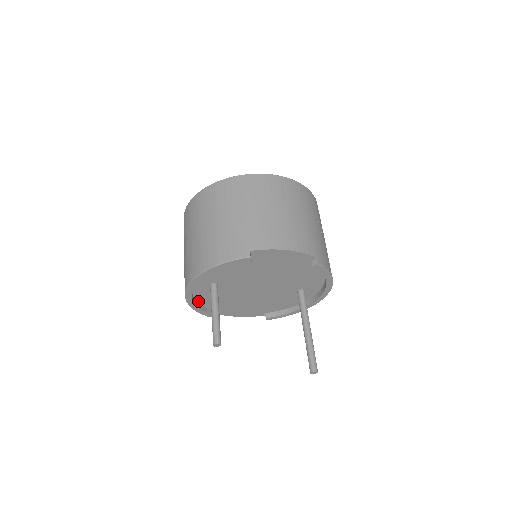
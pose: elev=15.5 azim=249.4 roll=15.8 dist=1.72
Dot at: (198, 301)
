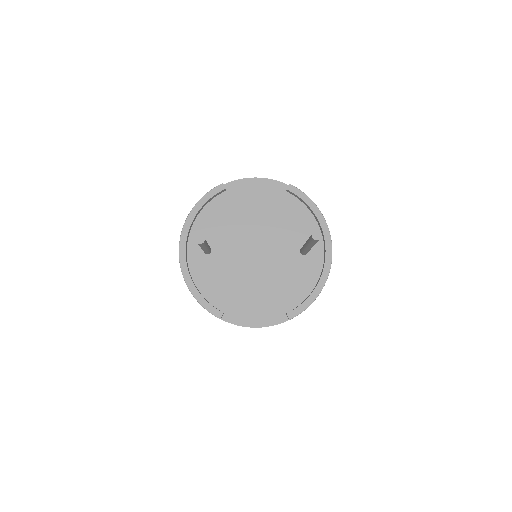
Dot at: (200, 291)
